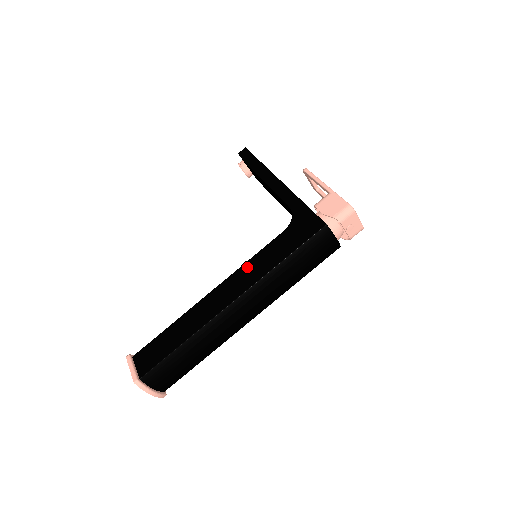
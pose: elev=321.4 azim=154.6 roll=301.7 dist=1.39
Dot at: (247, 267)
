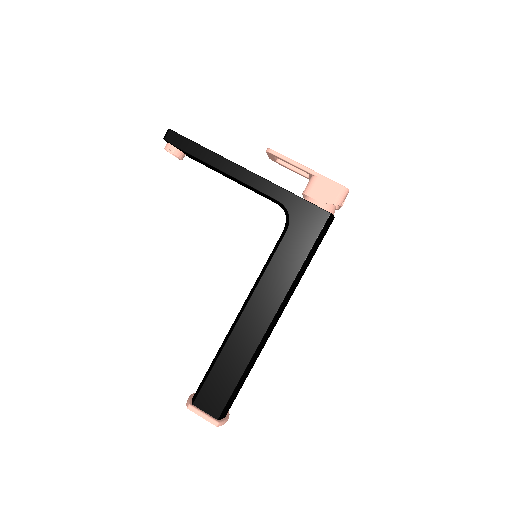
Dot at: (268, 278)
